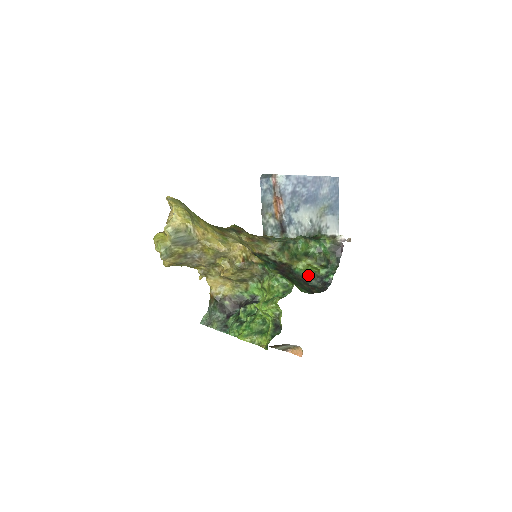
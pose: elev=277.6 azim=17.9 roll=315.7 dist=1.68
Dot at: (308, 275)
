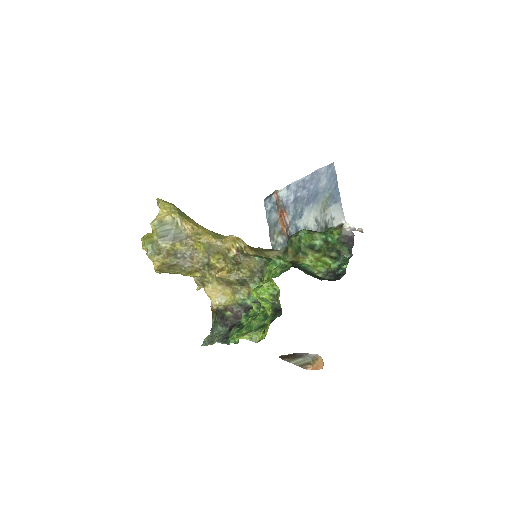
Dot at: (319, 273)
